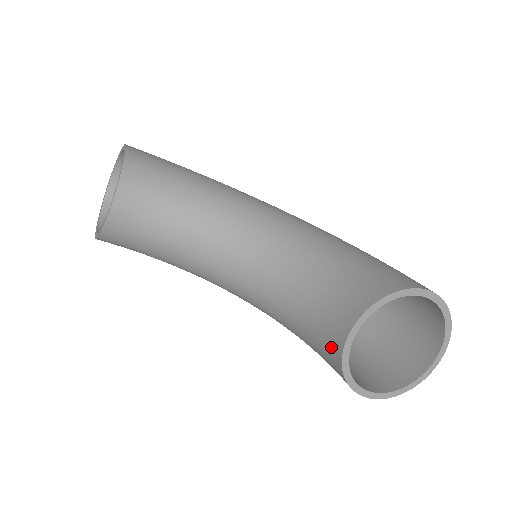
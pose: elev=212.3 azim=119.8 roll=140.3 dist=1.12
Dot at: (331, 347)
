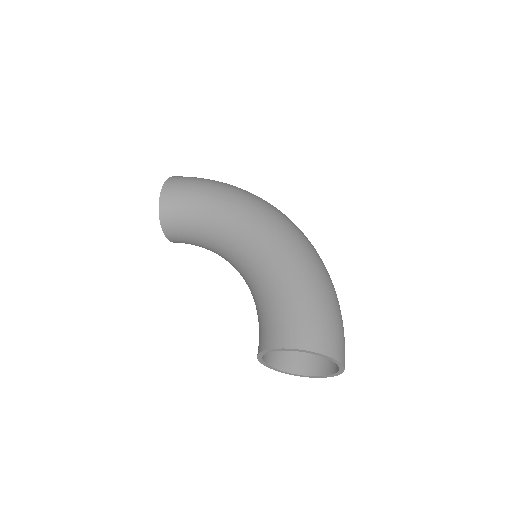
Dot at: occluded
